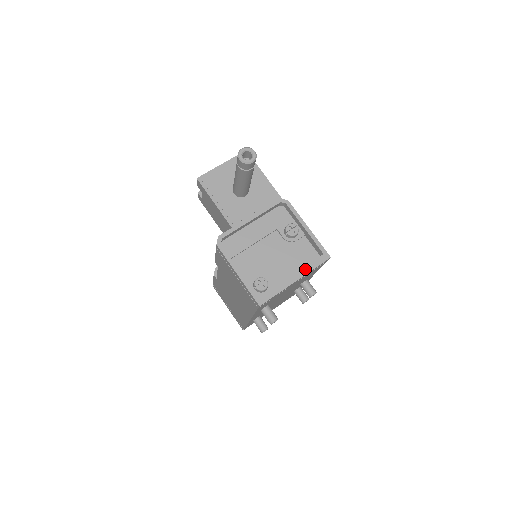
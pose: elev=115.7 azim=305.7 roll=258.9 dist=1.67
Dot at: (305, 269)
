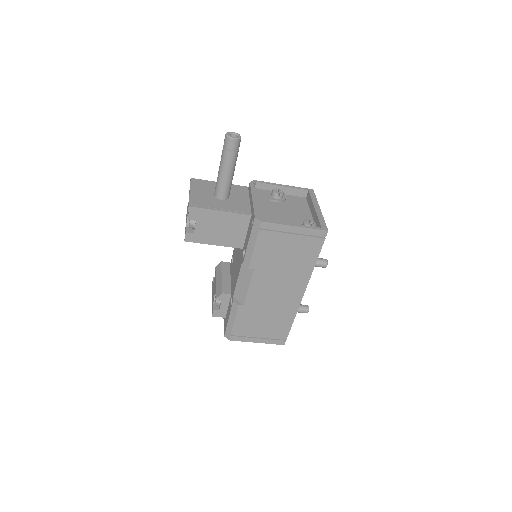
Dot at: (314, 201)
